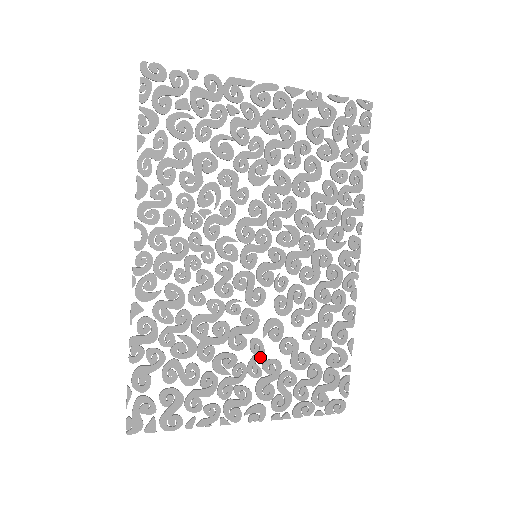
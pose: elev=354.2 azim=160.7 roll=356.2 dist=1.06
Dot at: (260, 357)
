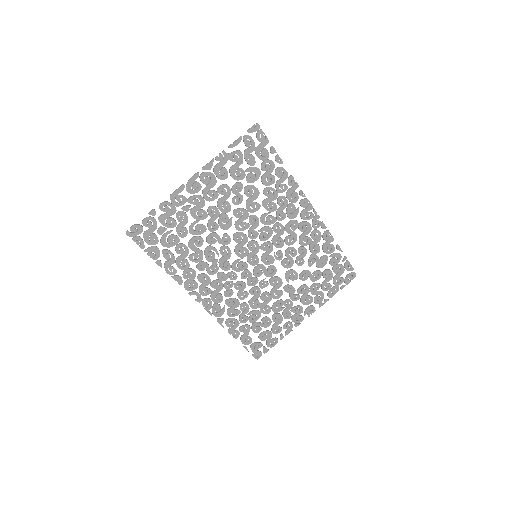
Dot at: (293, 291)
